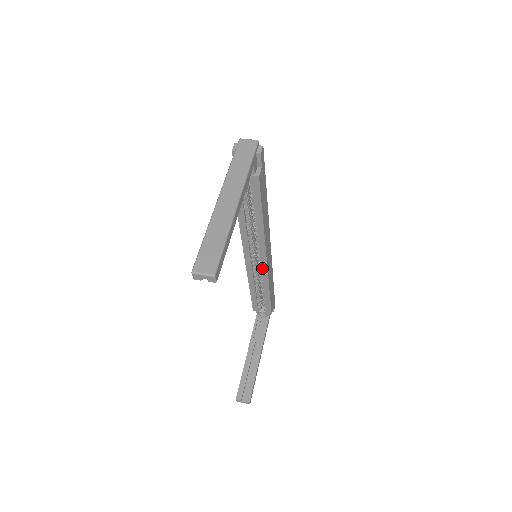
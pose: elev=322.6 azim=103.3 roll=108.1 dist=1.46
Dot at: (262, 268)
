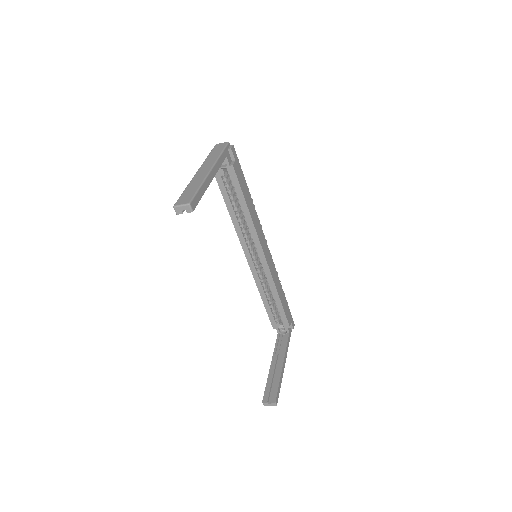
Dot at: (264, 268)
